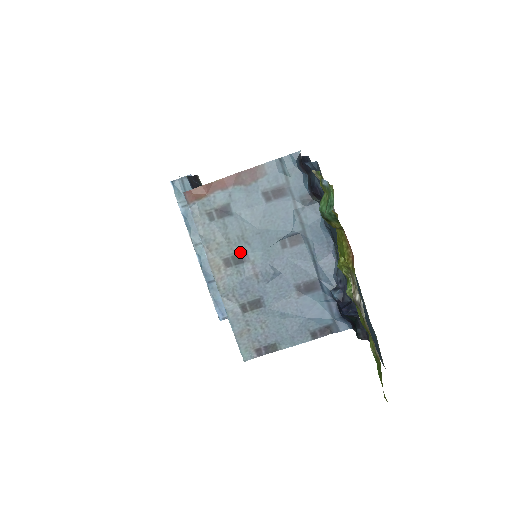
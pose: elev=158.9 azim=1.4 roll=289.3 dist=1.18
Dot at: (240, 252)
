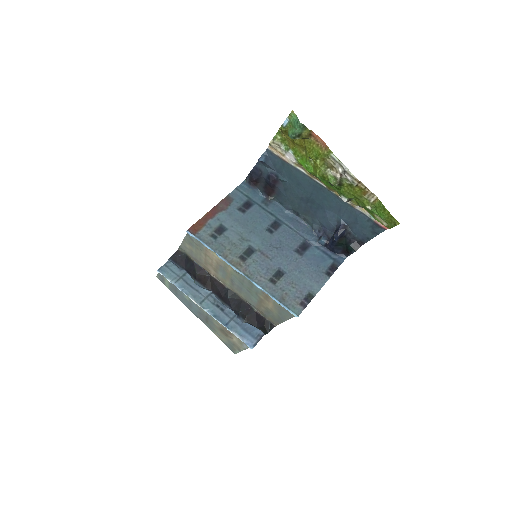
Dot at: (247, 248)
